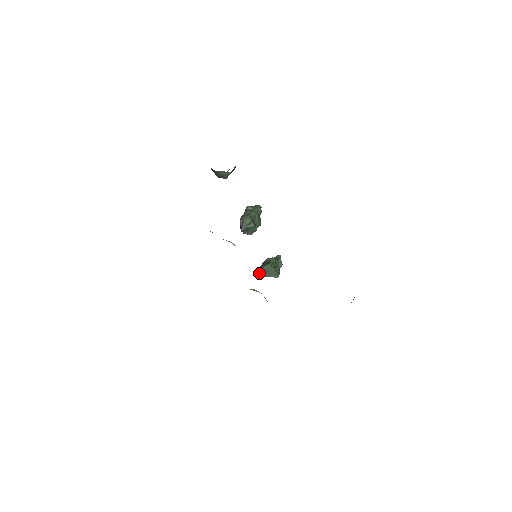
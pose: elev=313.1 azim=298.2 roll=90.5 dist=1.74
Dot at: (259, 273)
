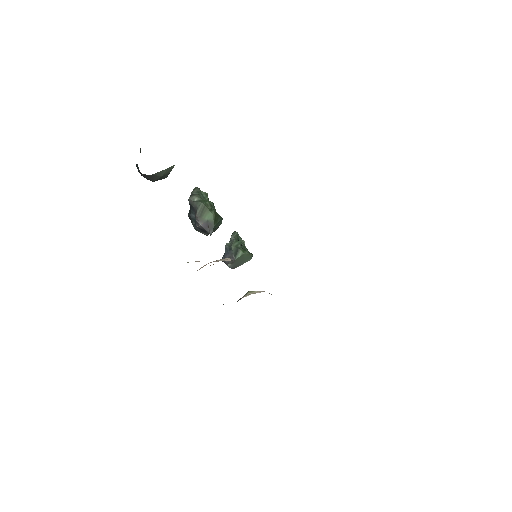
Dot at: (231, 268)
